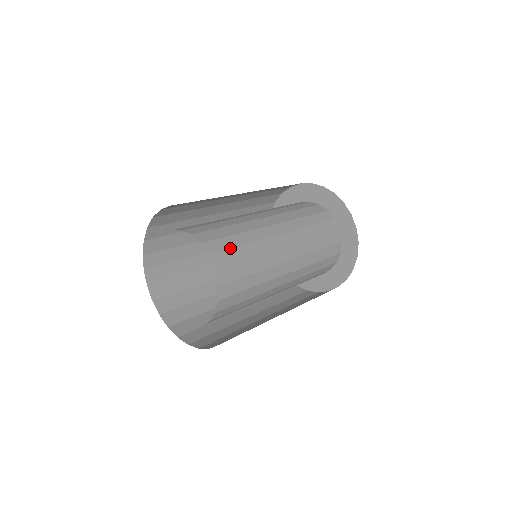
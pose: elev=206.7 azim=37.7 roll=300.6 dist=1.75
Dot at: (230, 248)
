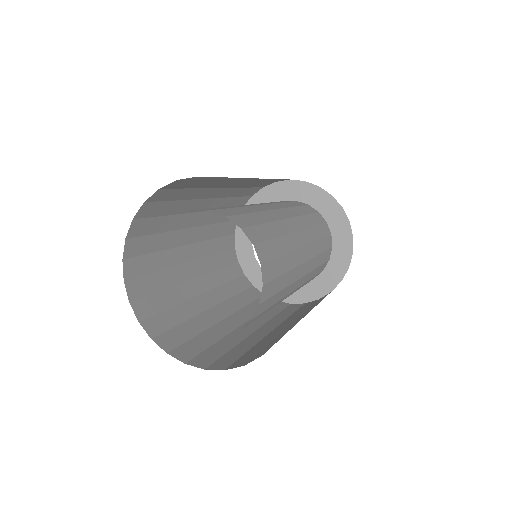
Dot at: occluded
